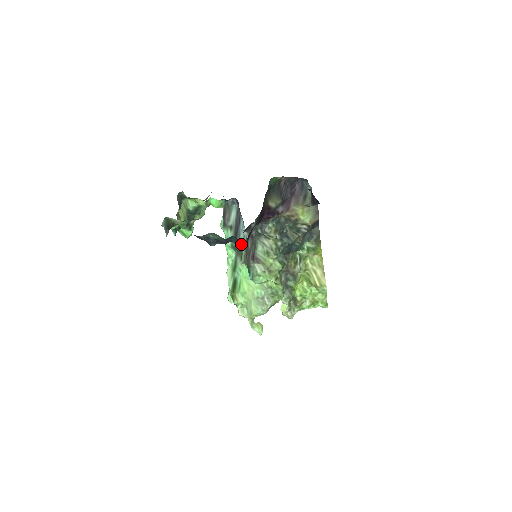
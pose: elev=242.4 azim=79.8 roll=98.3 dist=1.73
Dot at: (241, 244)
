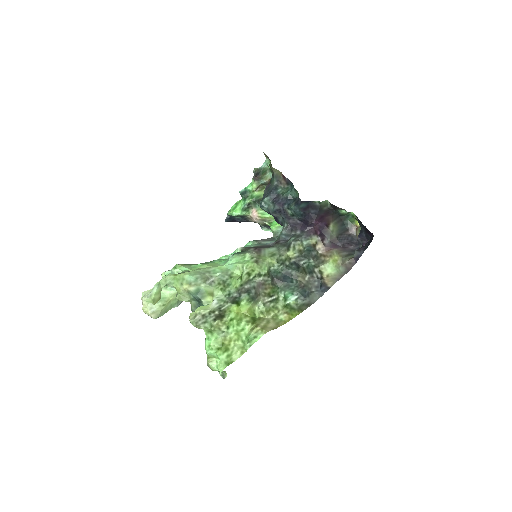
Dot at: (257, 244)
